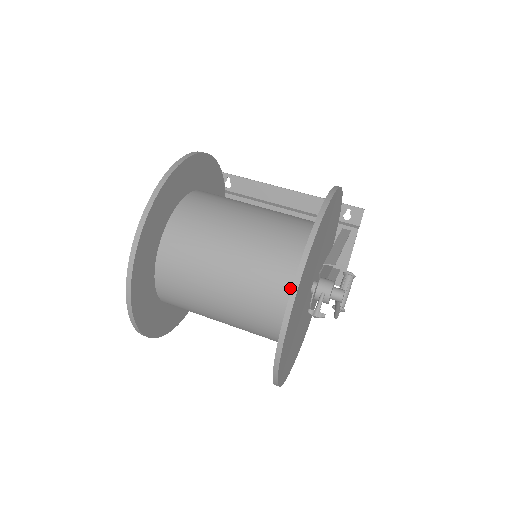
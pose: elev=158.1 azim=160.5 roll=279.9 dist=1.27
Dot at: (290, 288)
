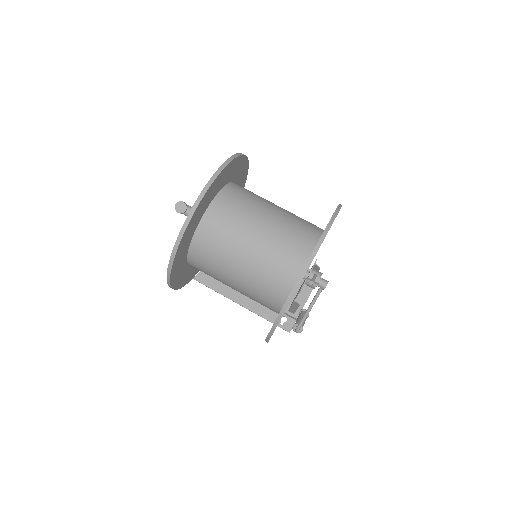
Dot at: (312, 240)
